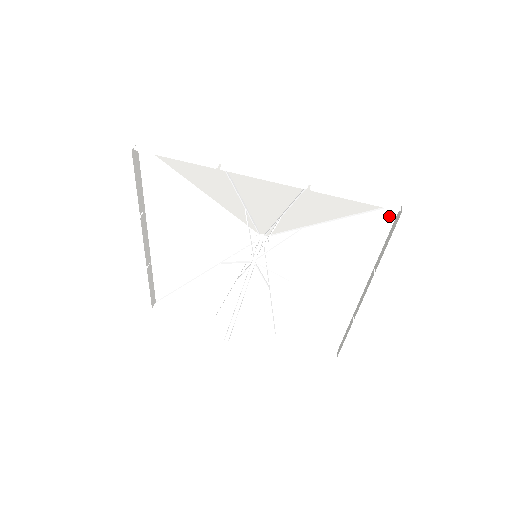
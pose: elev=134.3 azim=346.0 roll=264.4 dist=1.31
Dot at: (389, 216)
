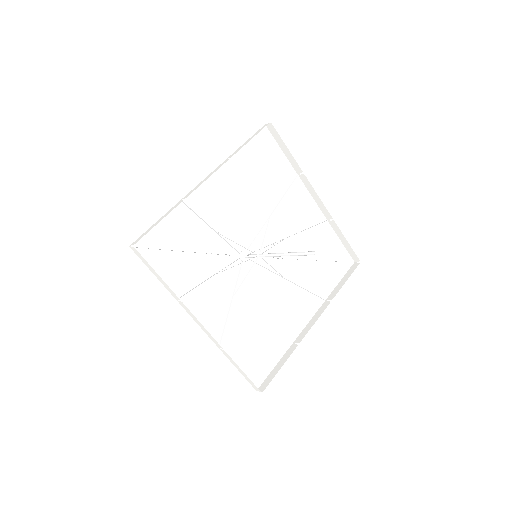
Dot at: (345, 268)
